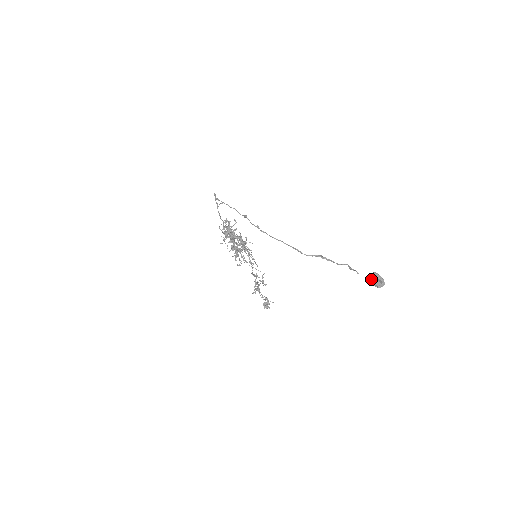
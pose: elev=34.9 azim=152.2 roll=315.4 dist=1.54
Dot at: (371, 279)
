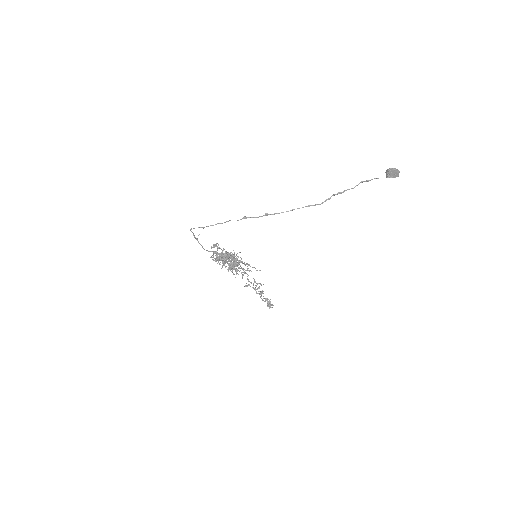
Dot at: (391, 173)
